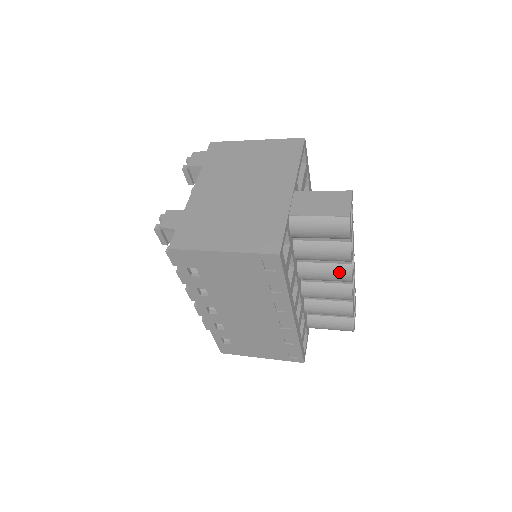
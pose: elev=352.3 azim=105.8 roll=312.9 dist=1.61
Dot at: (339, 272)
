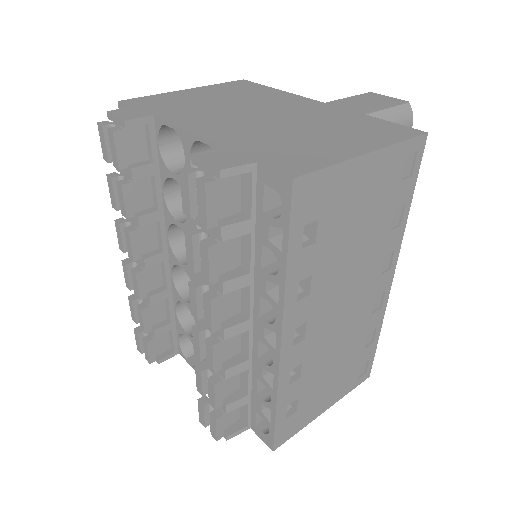
Dot at: occluded
